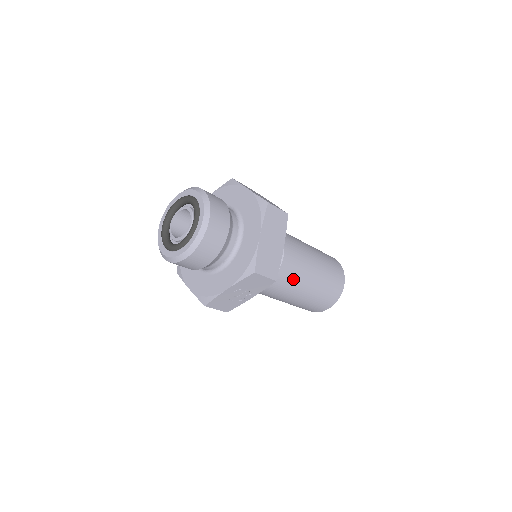
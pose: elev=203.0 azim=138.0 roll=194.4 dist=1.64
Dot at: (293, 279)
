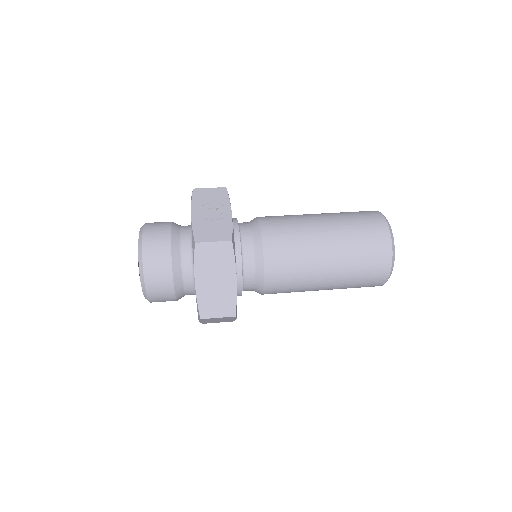
Dot at: occluded
